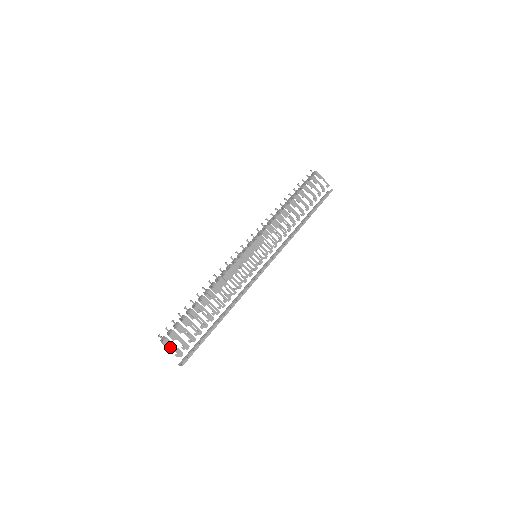
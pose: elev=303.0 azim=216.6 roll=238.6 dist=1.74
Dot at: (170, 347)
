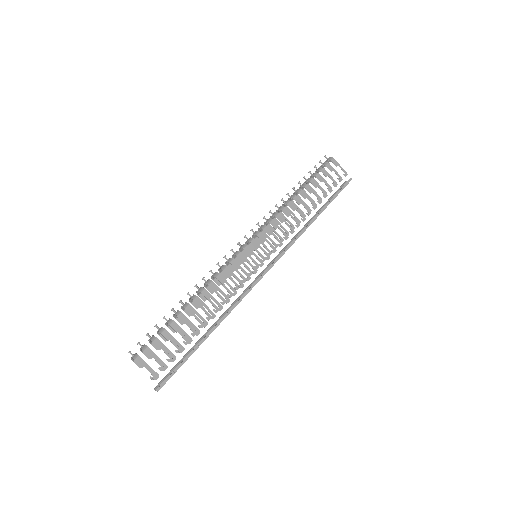
Dot at: (142, 367)
